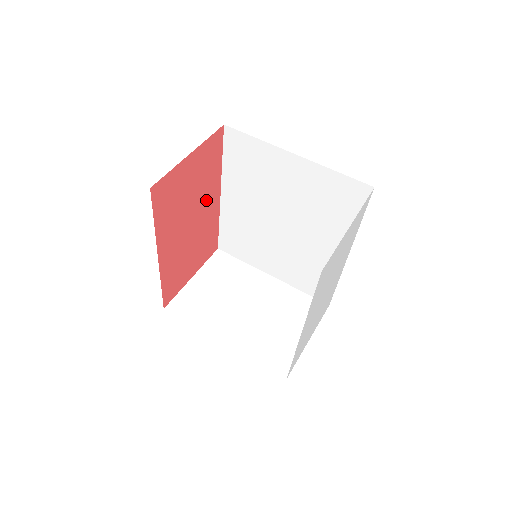
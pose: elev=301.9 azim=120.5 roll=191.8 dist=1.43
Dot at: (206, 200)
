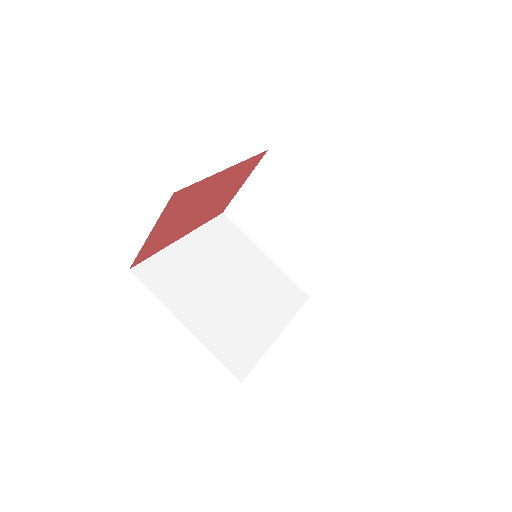
Dot at: (208, 190)
